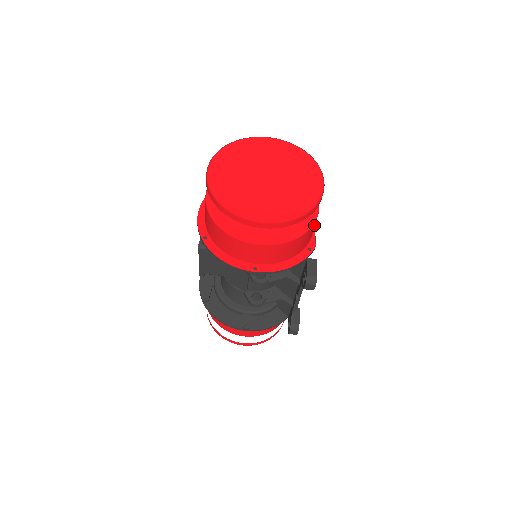
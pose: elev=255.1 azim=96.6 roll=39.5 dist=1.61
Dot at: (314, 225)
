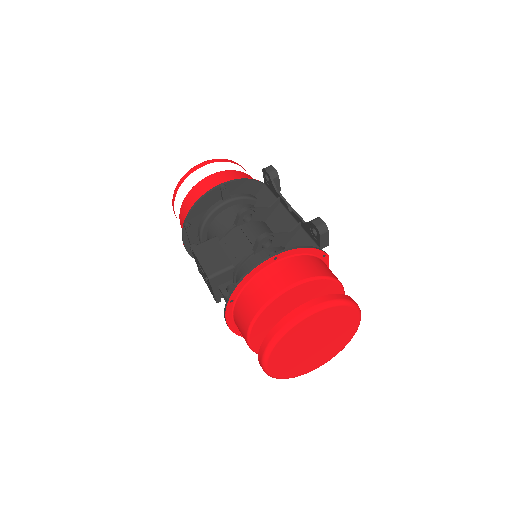
Dot at: occluded
